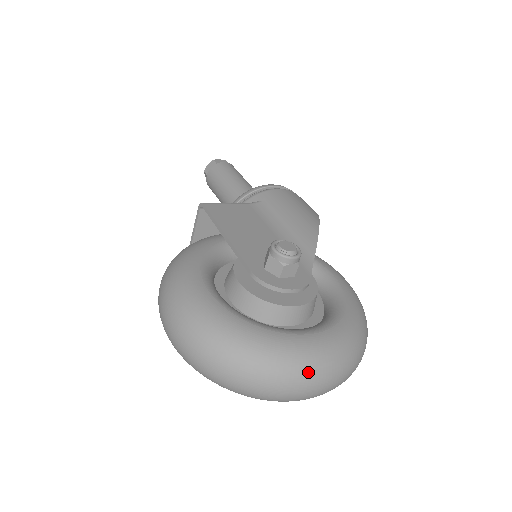
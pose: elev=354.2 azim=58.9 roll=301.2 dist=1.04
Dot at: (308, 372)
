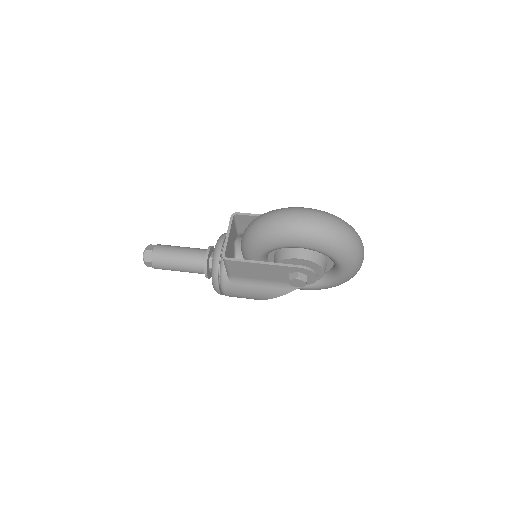
Dot at: occluded
